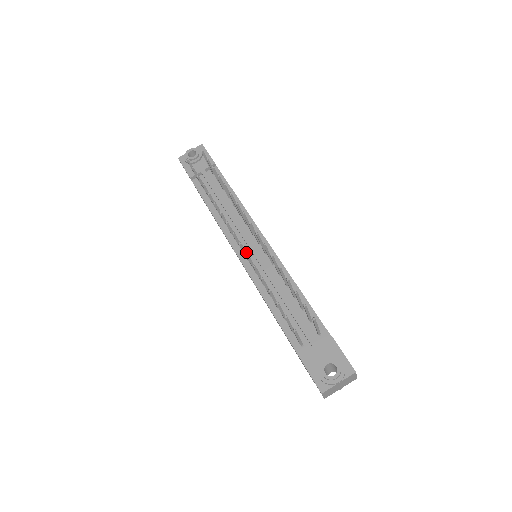
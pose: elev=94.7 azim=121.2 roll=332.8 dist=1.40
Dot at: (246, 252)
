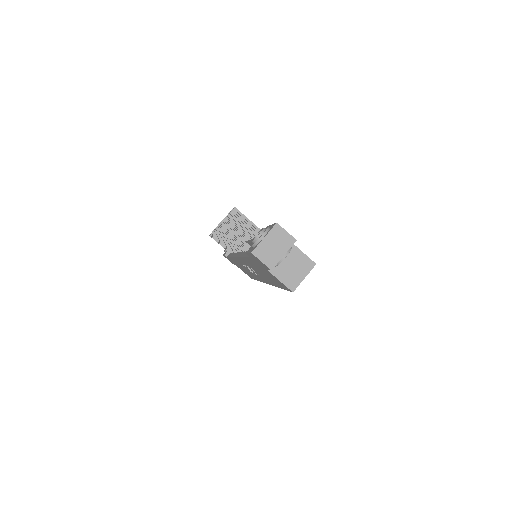
Dot at: occluded
